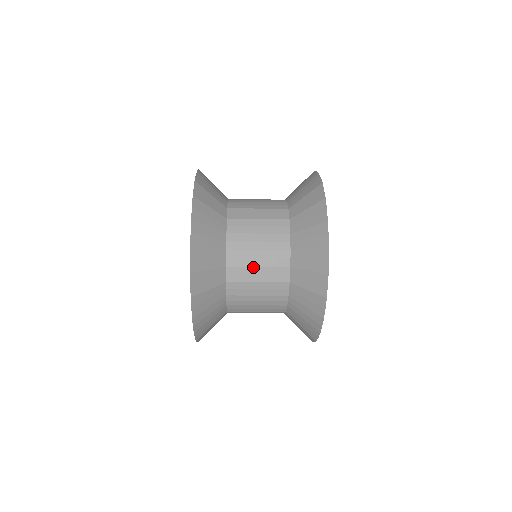
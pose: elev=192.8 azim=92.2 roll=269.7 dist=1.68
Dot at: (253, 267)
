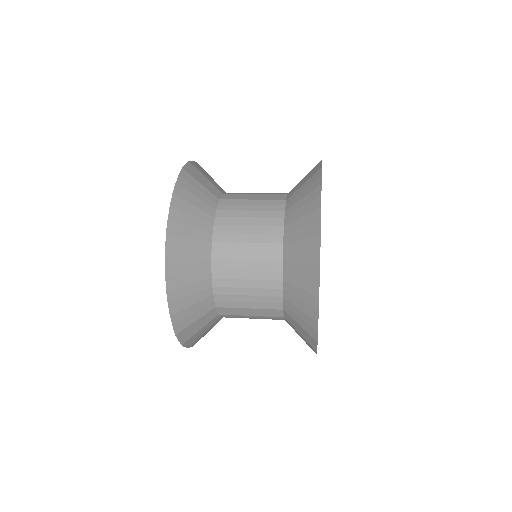
Dot at: (244, 308)
